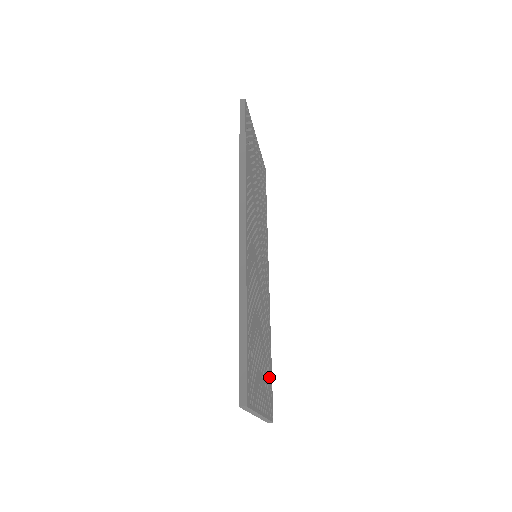
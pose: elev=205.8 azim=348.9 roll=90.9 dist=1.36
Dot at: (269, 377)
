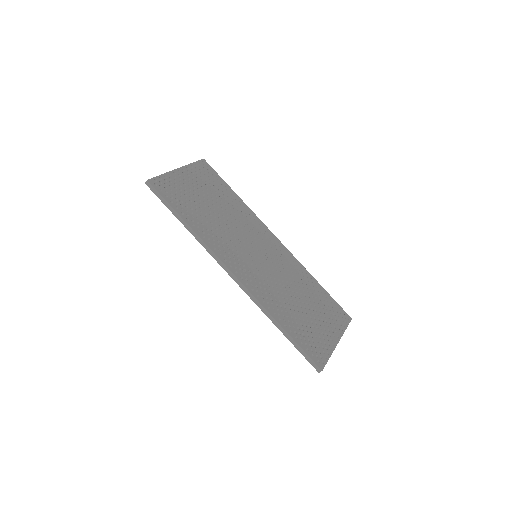
Dot at: (328, 303)
